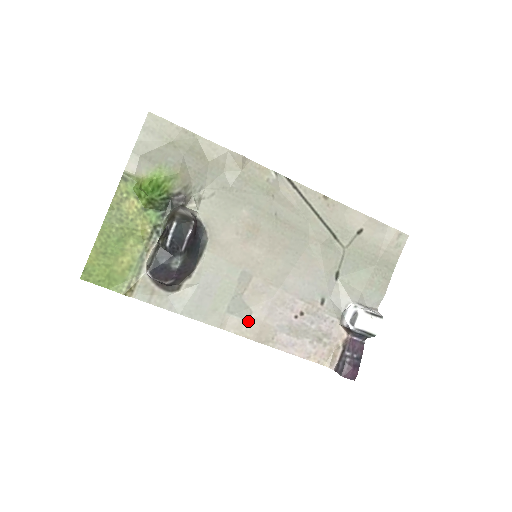
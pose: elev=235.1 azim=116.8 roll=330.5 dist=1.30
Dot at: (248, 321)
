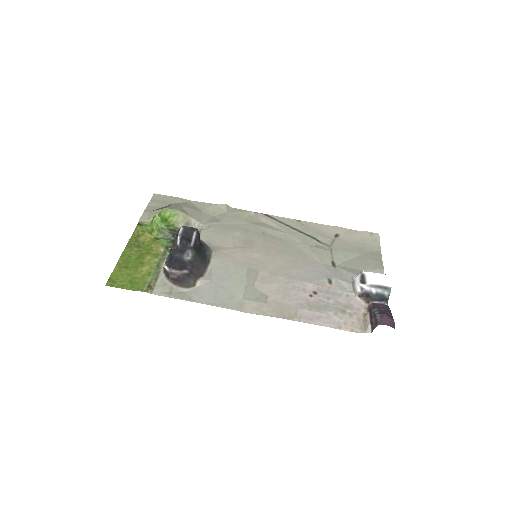
Dot at: (266, 303)
